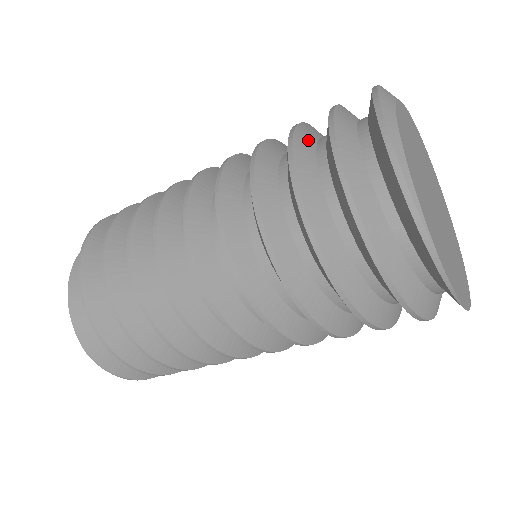
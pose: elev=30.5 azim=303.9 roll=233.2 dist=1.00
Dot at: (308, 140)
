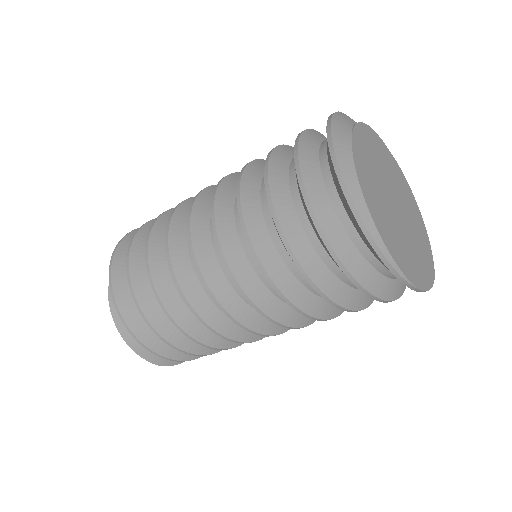
Dot at: (285, 201)
